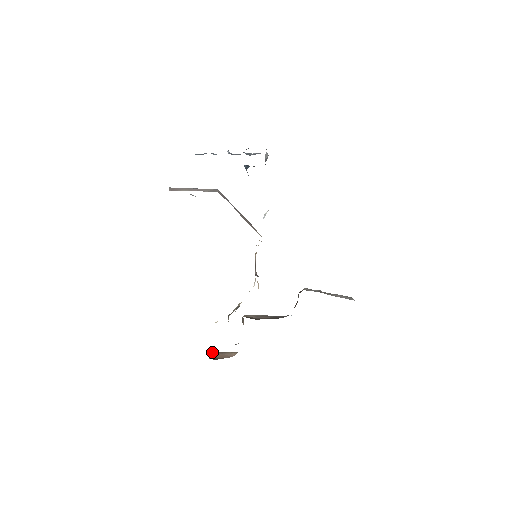
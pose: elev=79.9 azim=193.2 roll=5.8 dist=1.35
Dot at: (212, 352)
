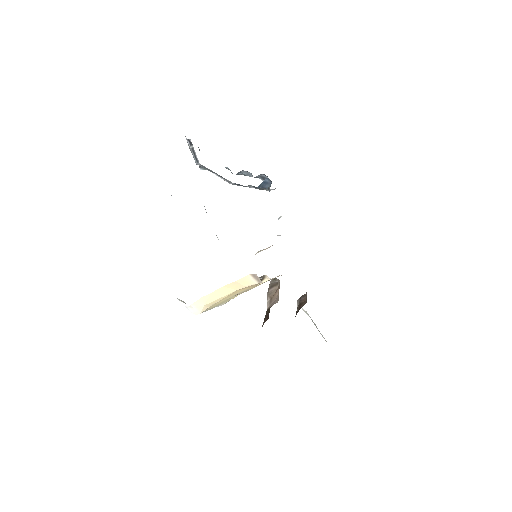
Dot at: occluded
